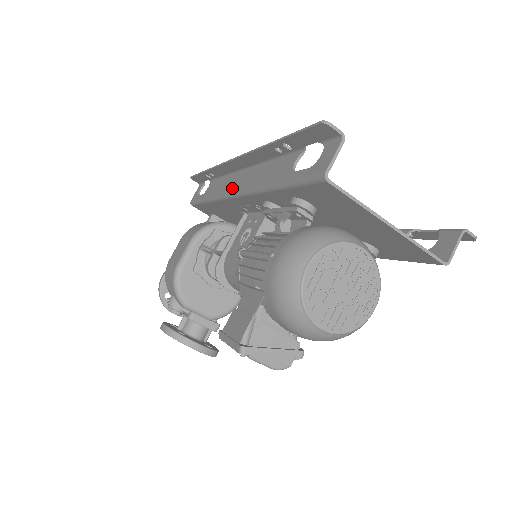
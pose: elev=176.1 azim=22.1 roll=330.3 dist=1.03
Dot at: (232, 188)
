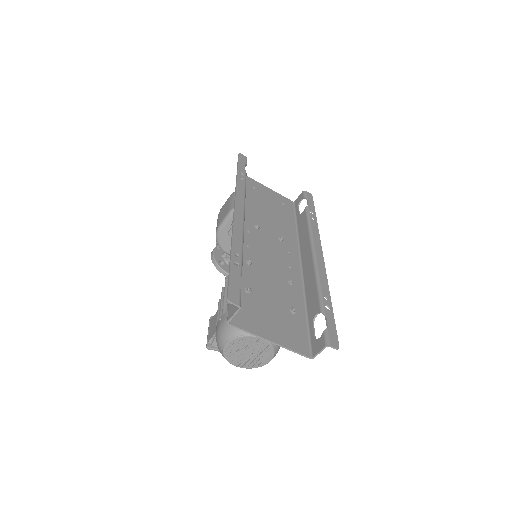
Dot at: occluded
